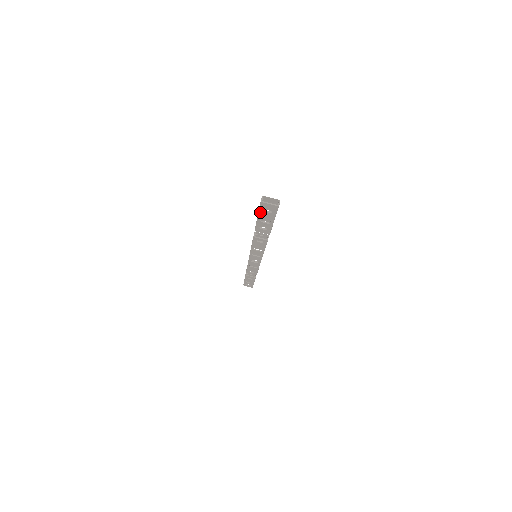
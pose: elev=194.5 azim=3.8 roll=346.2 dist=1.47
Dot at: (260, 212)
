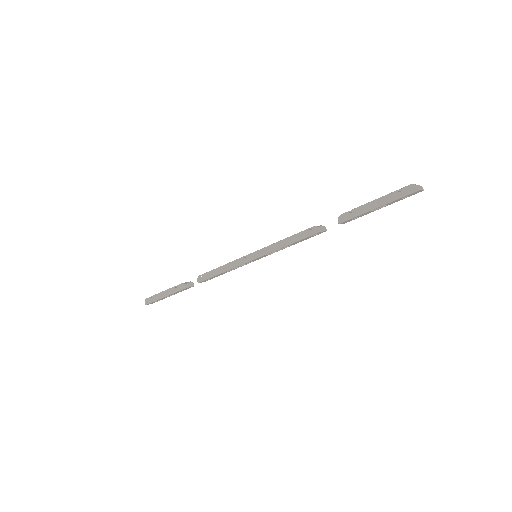
Dot at: (394, 201)
